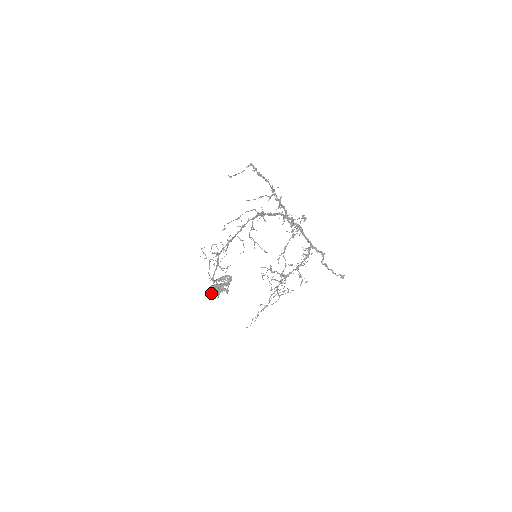
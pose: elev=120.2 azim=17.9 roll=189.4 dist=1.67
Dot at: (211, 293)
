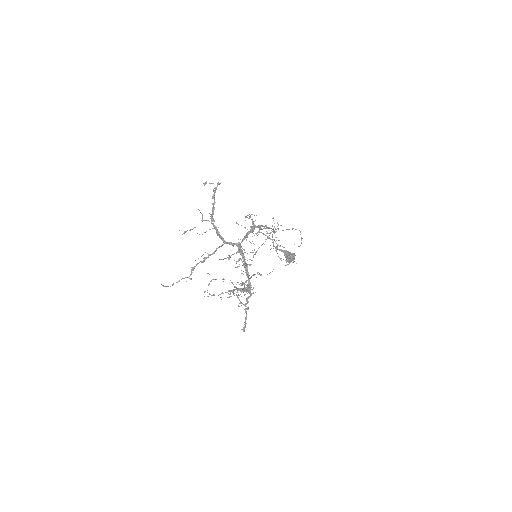
Dot at: occluded
